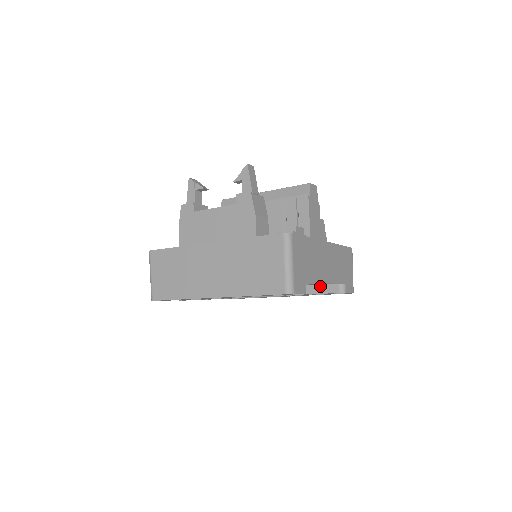
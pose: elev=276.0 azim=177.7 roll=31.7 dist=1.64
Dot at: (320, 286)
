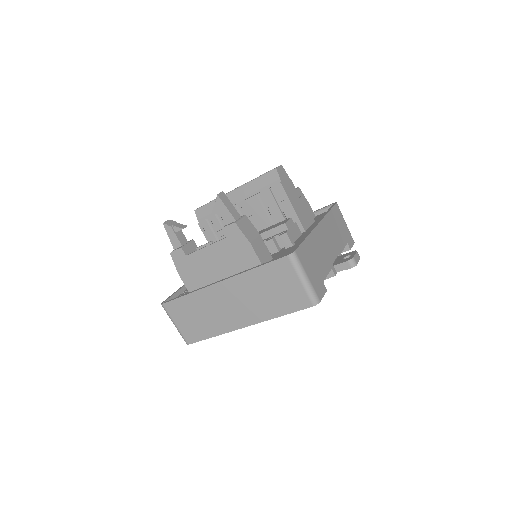
Dot at: (332, 270)
